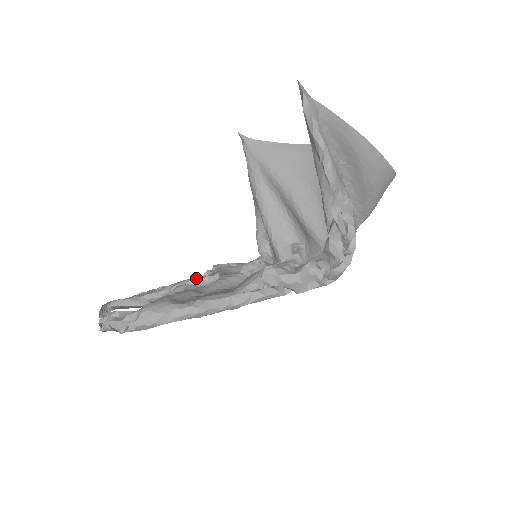
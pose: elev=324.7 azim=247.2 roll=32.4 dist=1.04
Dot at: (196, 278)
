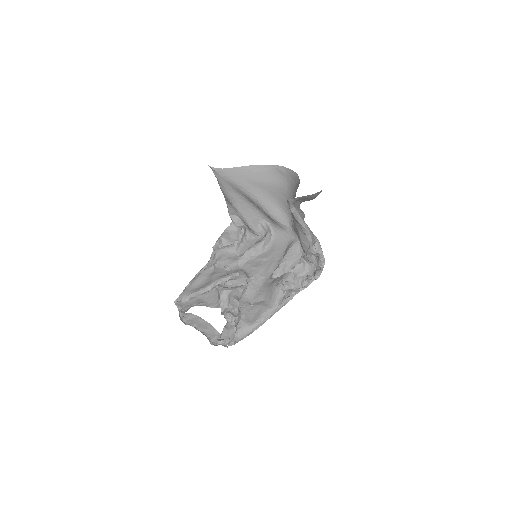
Dot at: (225, 279)
